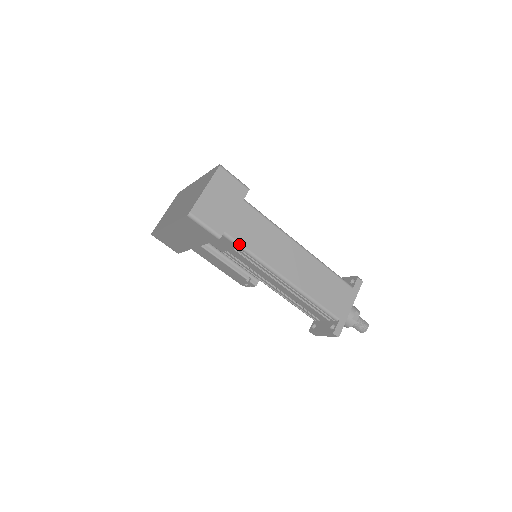
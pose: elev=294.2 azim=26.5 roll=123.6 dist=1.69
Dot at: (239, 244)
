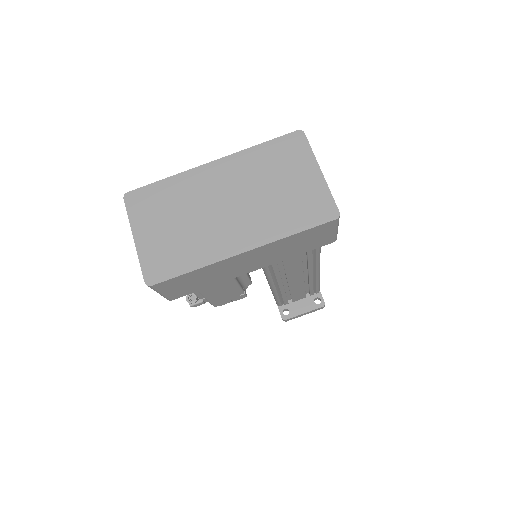
Dot at: occluded
